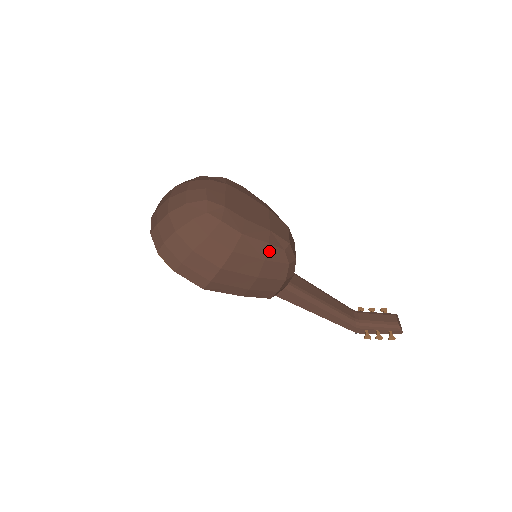
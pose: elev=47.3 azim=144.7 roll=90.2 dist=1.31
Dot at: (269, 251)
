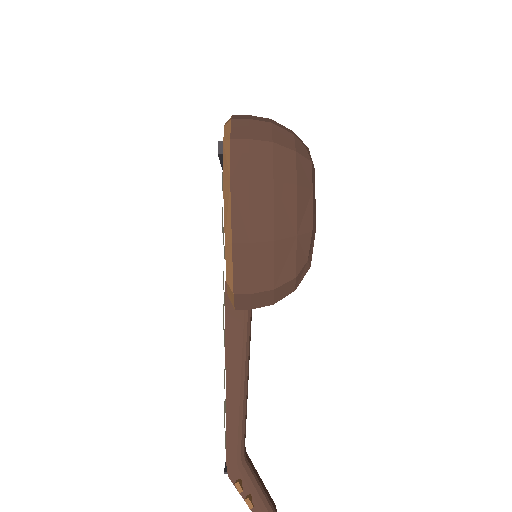
Dot at: (305, 237)
